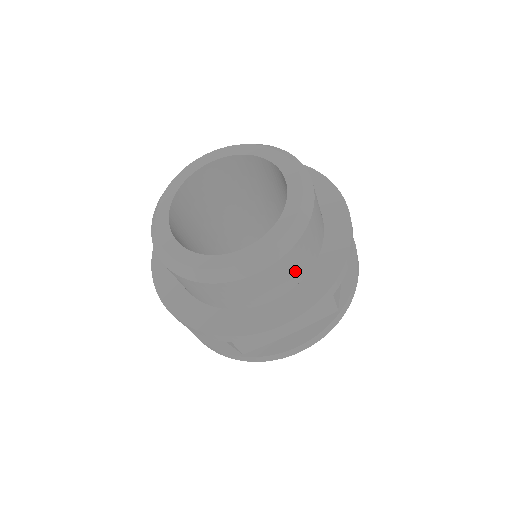
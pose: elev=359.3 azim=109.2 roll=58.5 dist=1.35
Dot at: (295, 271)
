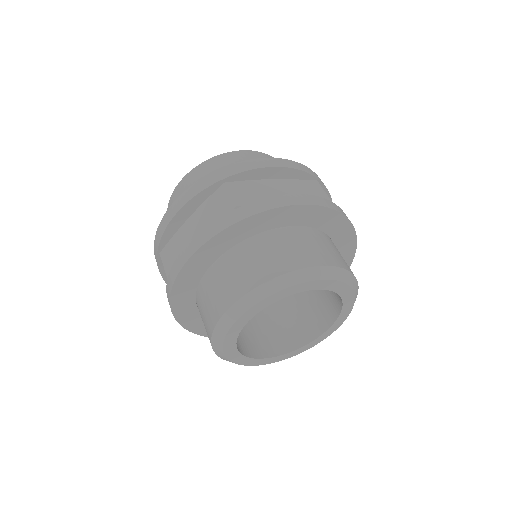
Dot at: occluded
